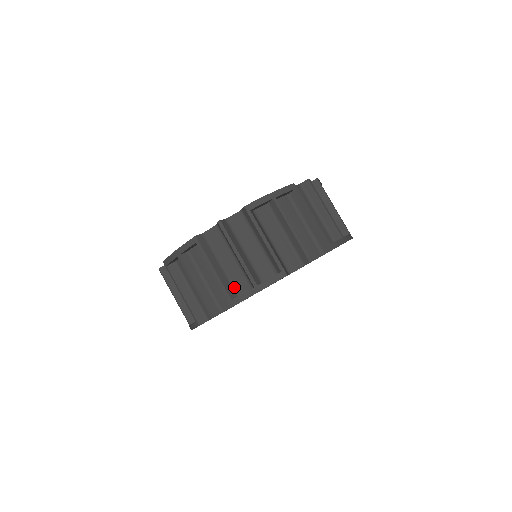
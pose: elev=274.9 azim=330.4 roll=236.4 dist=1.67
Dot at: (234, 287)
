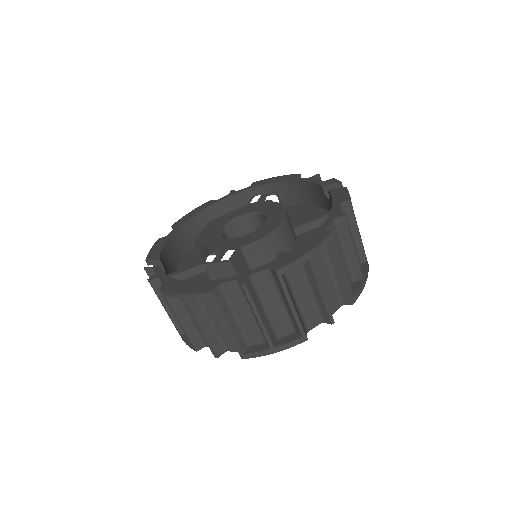
Dot at: (246, 338)
